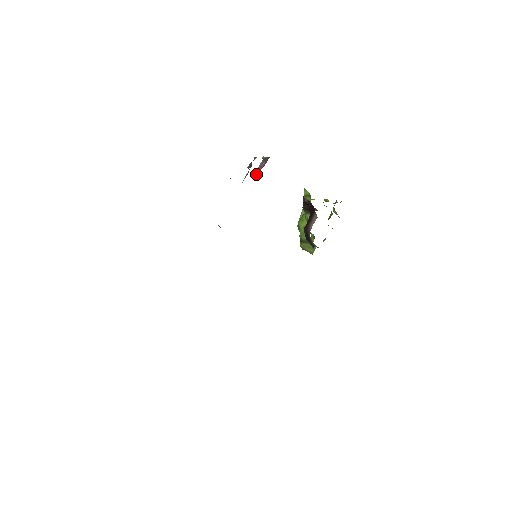
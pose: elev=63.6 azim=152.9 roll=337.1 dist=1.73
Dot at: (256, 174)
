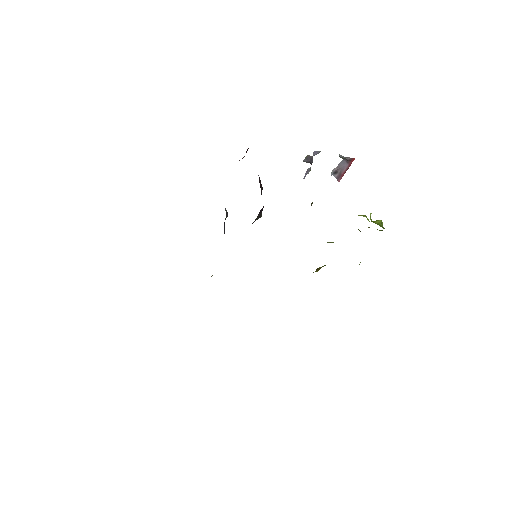
Dot at: (338, 176)
